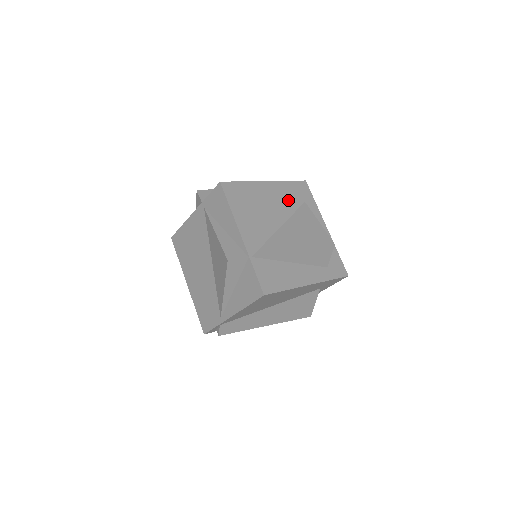
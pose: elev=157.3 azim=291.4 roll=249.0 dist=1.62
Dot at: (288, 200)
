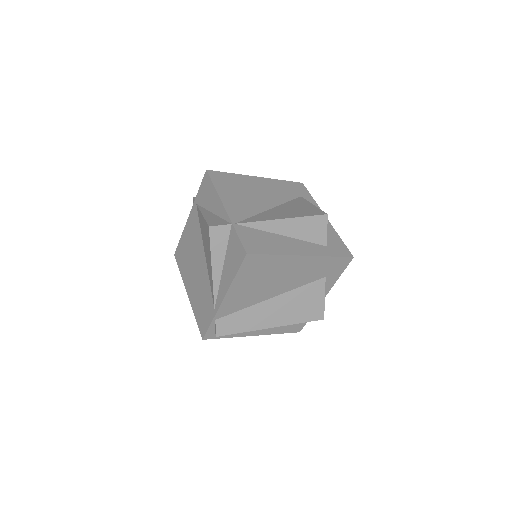
Dot at: (281, 192)
